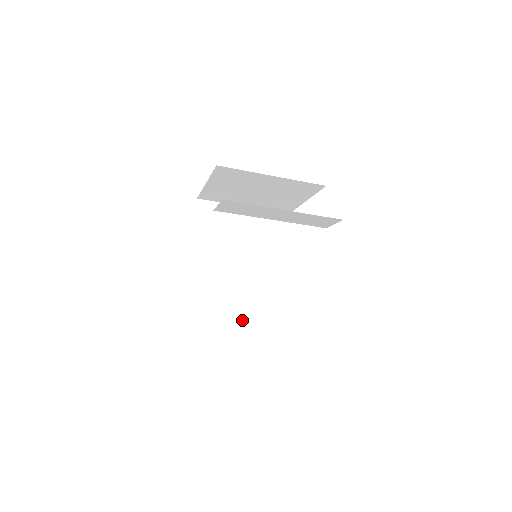
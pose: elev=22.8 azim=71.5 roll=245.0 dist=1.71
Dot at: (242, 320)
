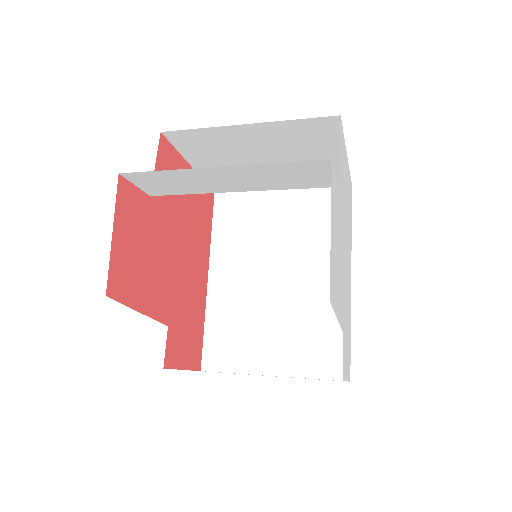
Dot at: (283, 357)
